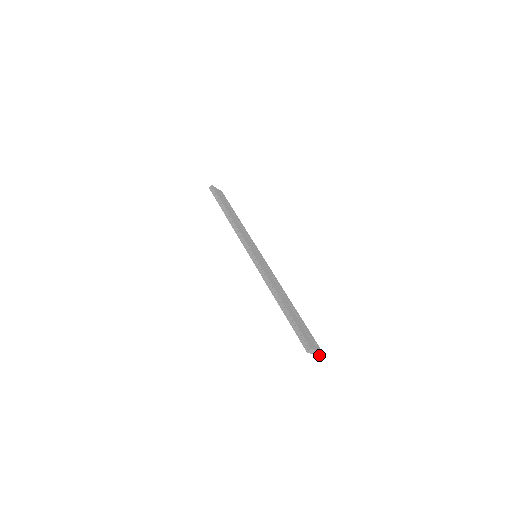
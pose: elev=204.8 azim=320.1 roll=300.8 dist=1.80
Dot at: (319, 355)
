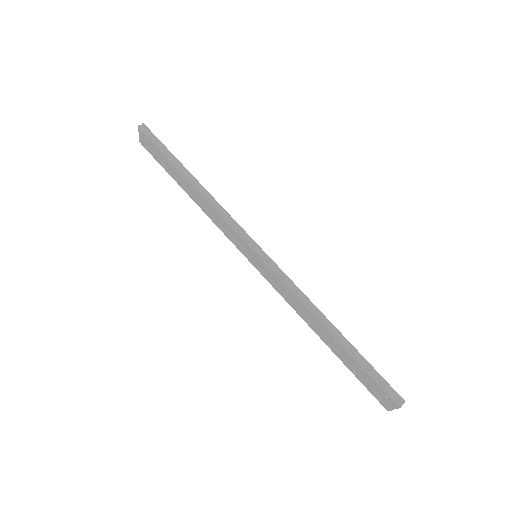
Dot at: (388, 410)
